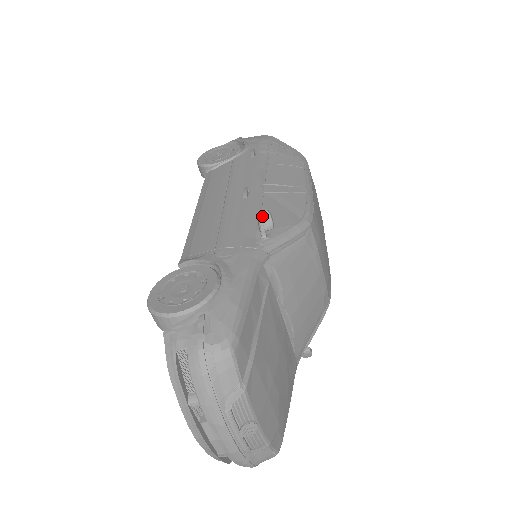
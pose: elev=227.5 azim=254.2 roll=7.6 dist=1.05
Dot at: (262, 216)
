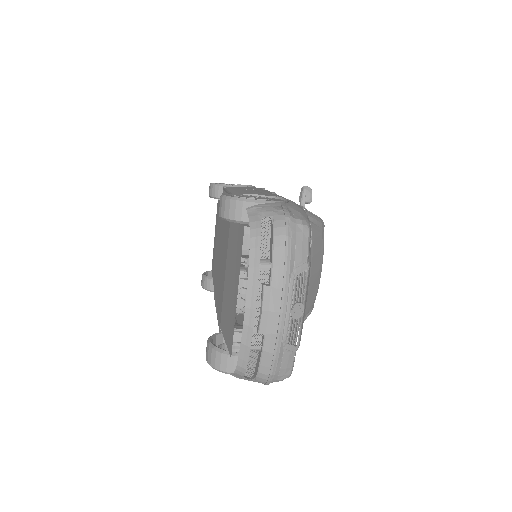
Dot at: (306, 189)
